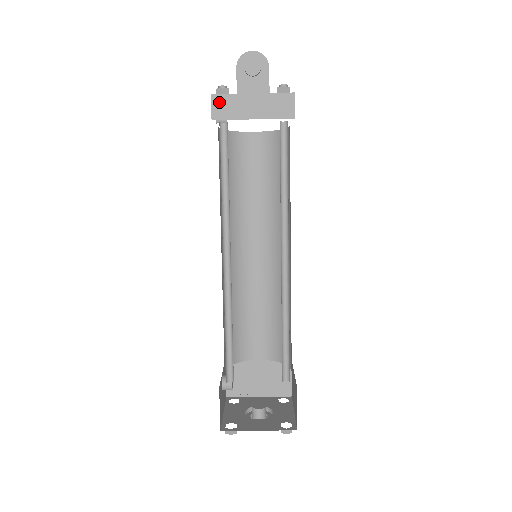
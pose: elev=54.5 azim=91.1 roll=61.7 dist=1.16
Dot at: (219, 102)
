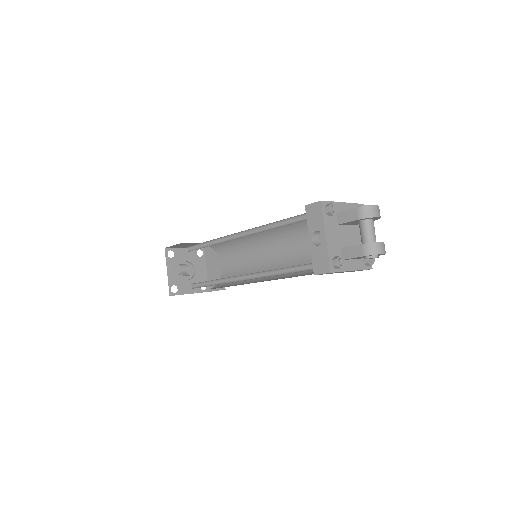
Dot at: occluded
